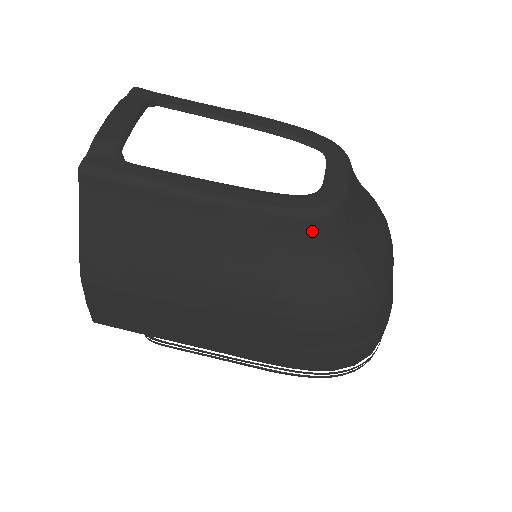
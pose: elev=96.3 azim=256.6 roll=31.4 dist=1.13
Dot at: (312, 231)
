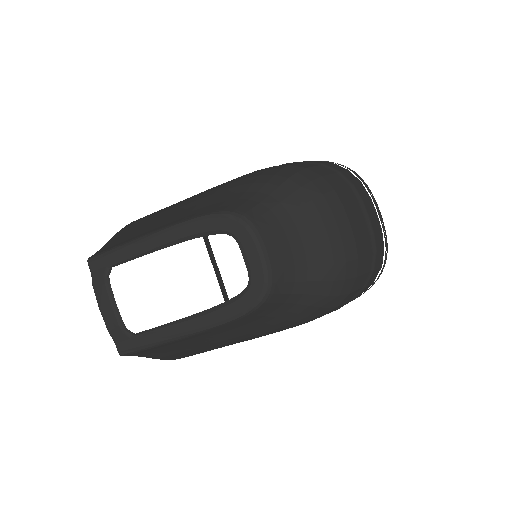
Dot at: (266, 308)
